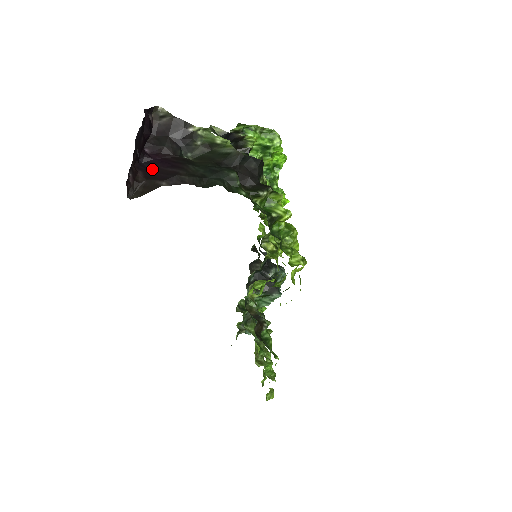
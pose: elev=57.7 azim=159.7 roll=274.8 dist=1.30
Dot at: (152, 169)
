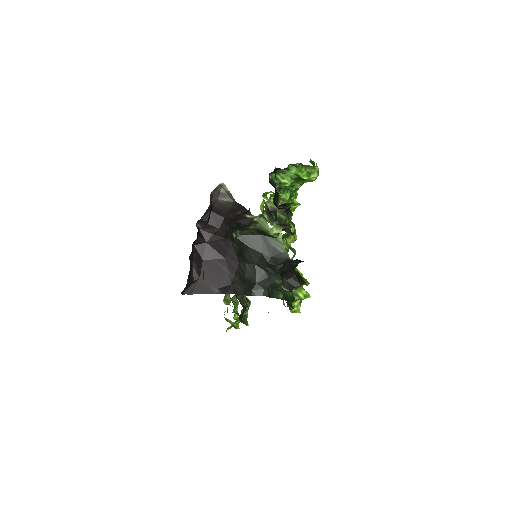
Dot at: (204, 258)
